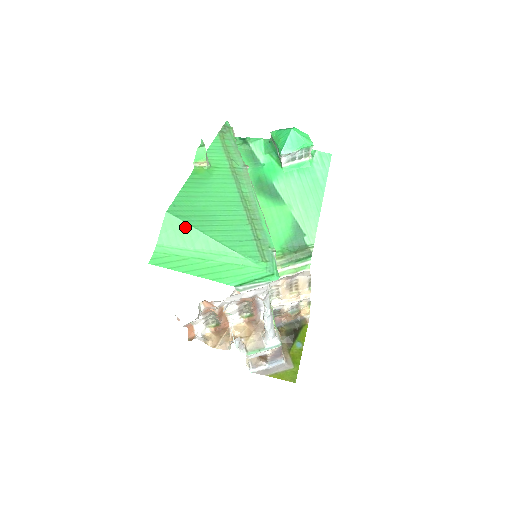
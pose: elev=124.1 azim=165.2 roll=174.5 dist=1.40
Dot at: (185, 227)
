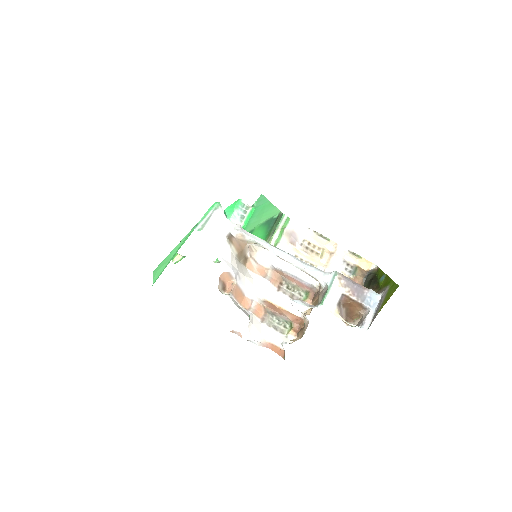
Dot at: (164, 261)
